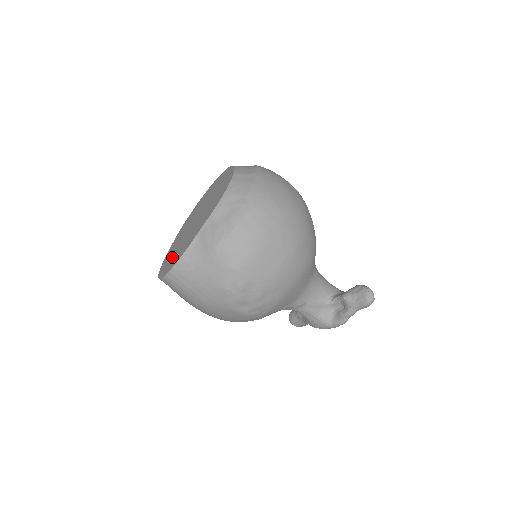
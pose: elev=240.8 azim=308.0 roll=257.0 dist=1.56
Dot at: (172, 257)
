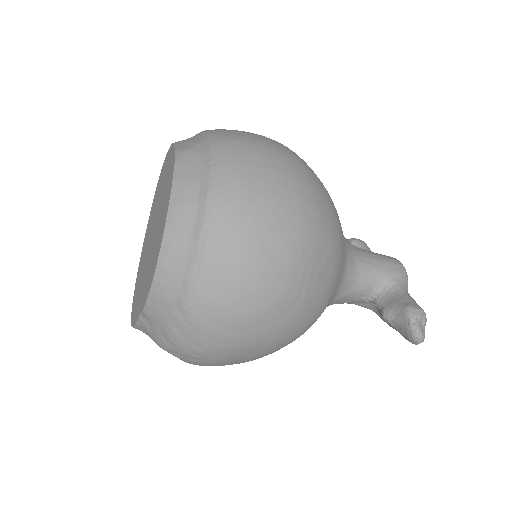
Dot at: (138, 280)
